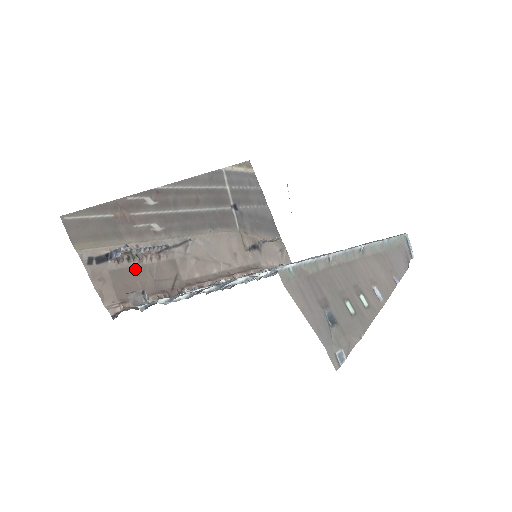
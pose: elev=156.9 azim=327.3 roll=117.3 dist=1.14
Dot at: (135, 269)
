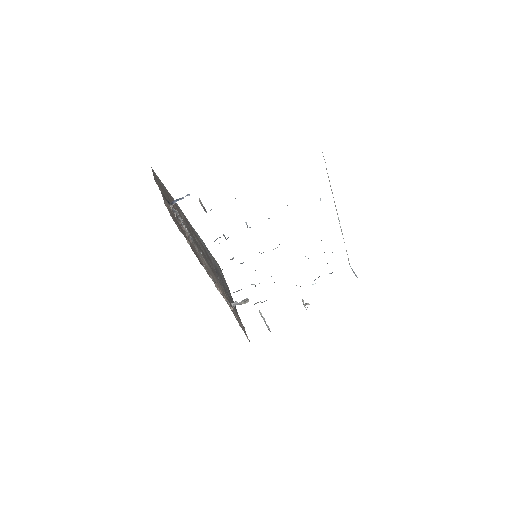
Dot at: (180, 225)
